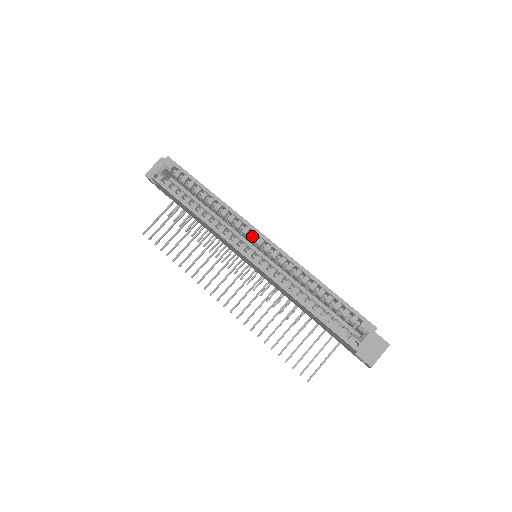
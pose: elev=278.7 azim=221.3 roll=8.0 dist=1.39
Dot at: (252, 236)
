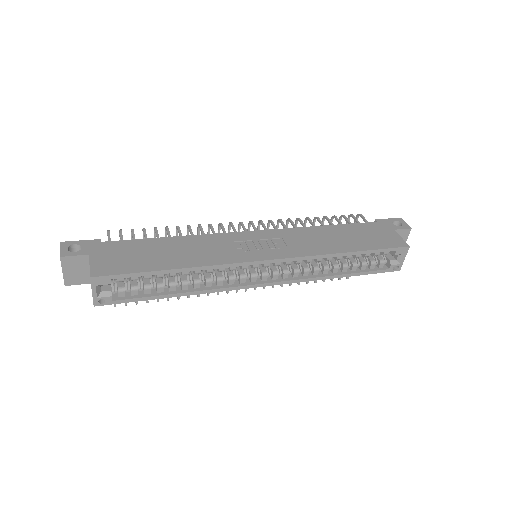
Dot at: (255, 267)
